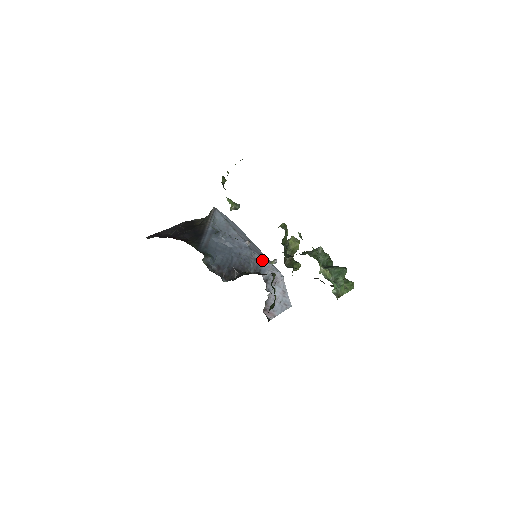
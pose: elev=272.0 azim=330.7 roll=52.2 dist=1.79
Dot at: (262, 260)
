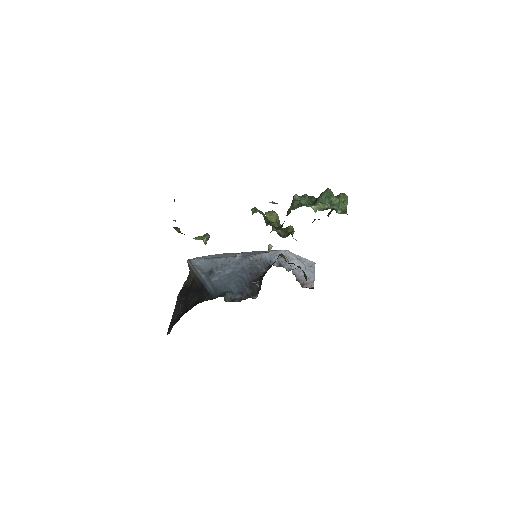
Dot at: (261, 256)
